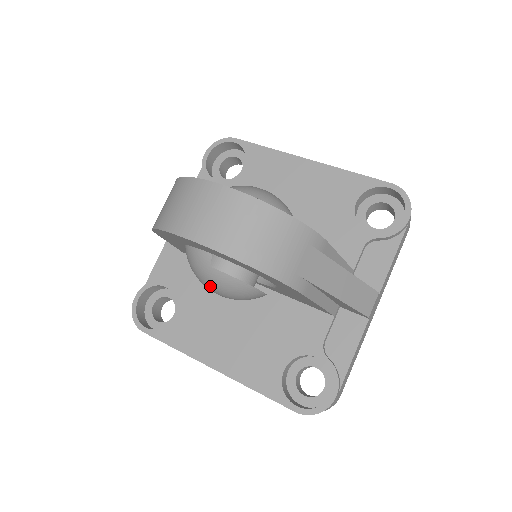
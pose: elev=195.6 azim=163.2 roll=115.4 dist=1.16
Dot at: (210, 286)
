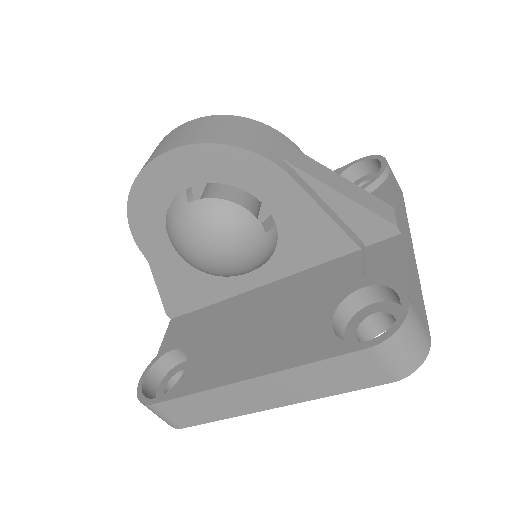
Dot at: (197, 235)
